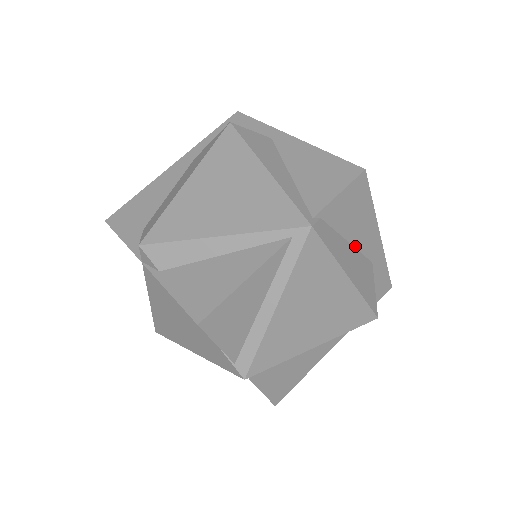
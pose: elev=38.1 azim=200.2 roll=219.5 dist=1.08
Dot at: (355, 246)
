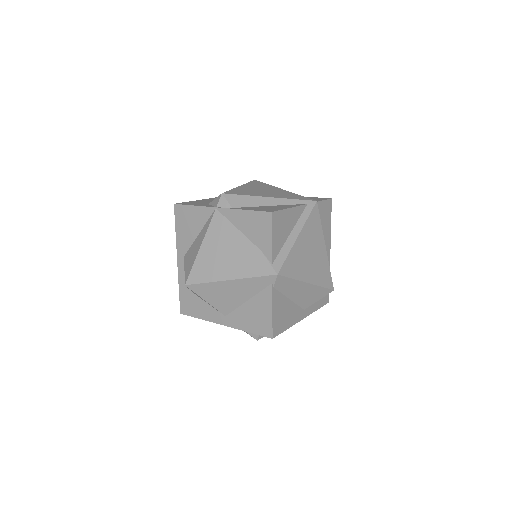
Dot at: occluded
